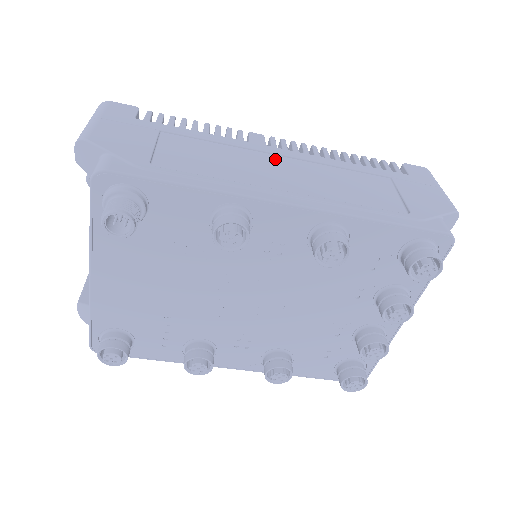
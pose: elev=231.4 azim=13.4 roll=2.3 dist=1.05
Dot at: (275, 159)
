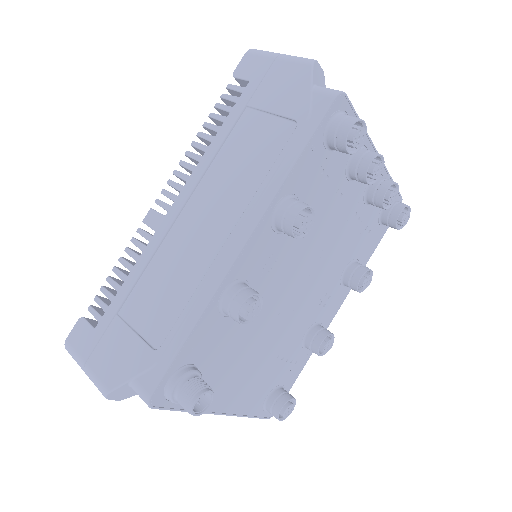
Dot at: (185, 219)
